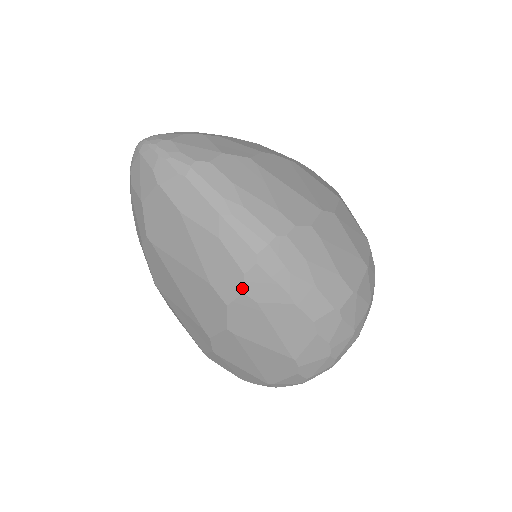
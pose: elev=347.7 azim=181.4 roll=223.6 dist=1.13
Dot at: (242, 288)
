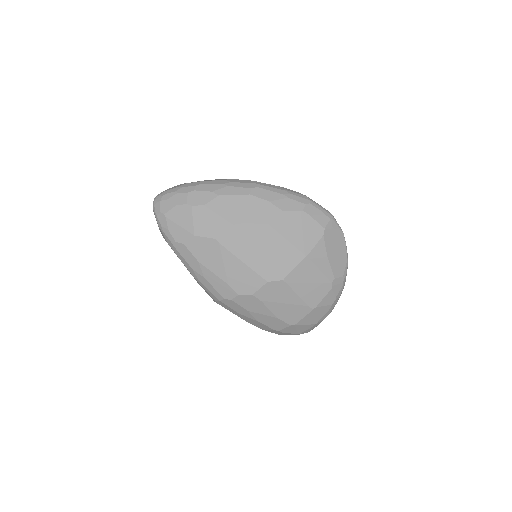
Dot at: occluded
